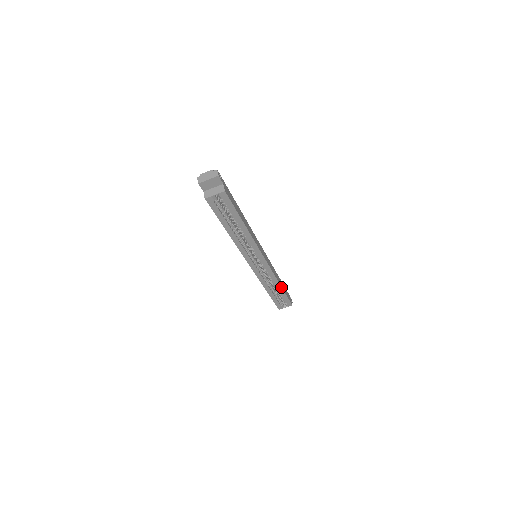
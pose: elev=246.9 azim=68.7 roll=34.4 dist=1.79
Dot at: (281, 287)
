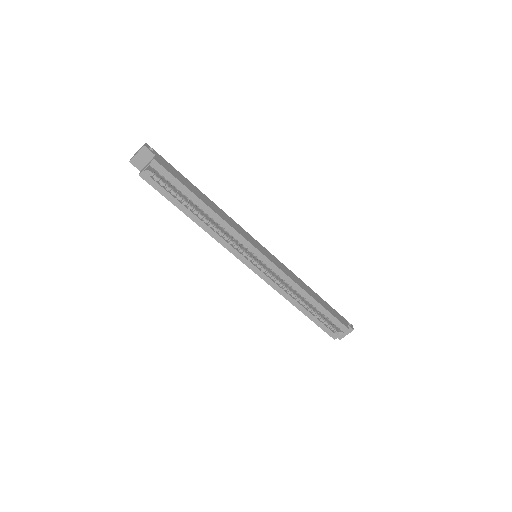
Dot at: (313, 299)
